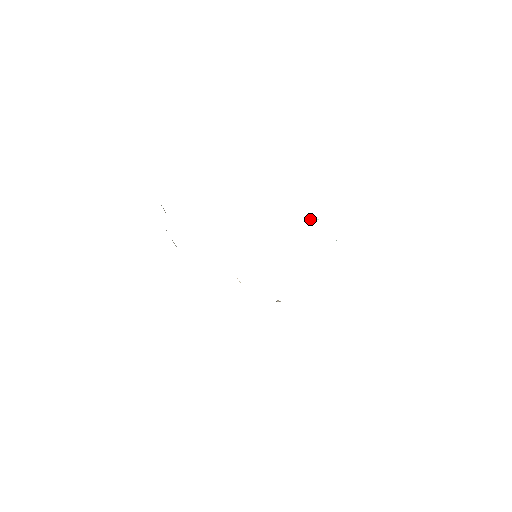
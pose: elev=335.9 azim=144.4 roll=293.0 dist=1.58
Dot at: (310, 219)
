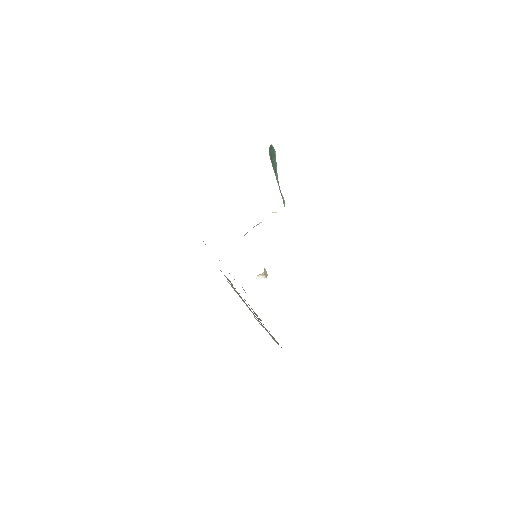
Dot at: occluded
